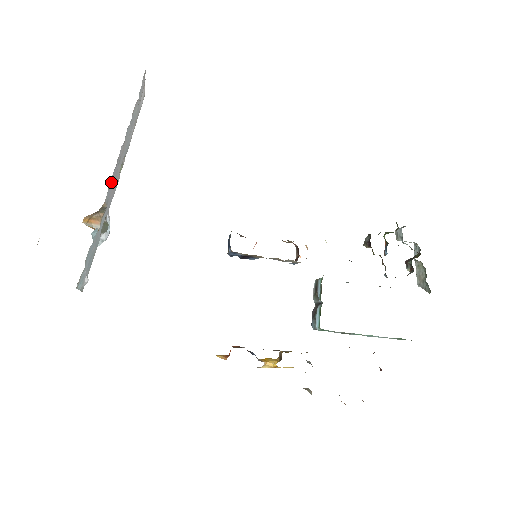
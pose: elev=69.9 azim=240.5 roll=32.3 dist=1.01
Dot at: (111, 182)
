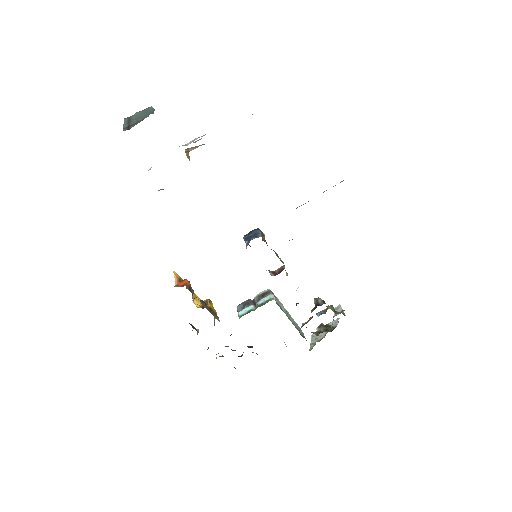
Dot at: occluded
